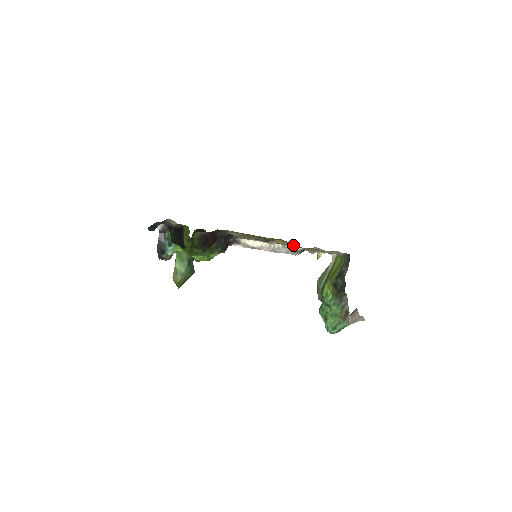
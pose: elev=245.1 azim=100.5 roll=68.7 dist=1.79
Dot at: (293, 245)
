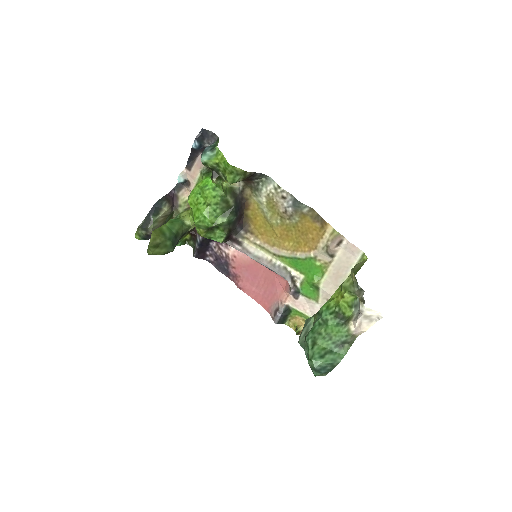
Dot at: (306, 251)
